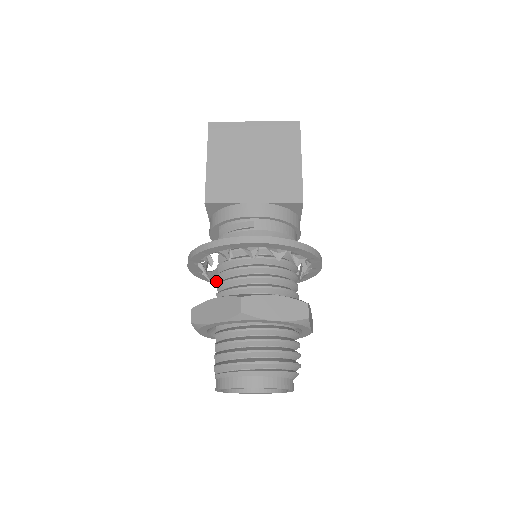
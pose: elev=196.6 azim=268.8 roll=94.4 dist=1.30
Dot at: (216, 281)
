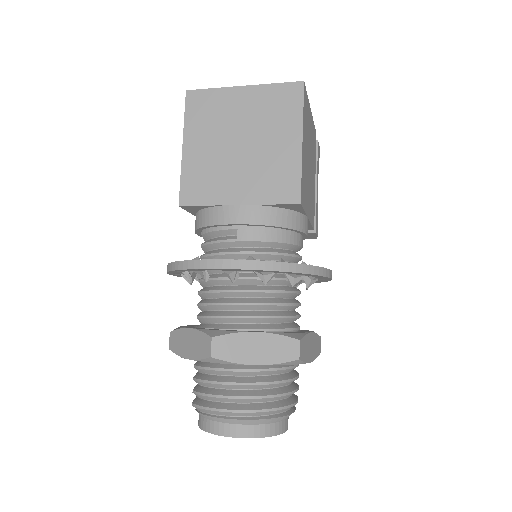
Dot at: occluded
